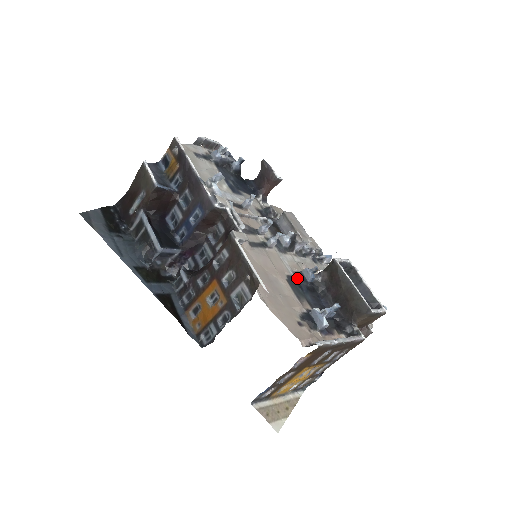
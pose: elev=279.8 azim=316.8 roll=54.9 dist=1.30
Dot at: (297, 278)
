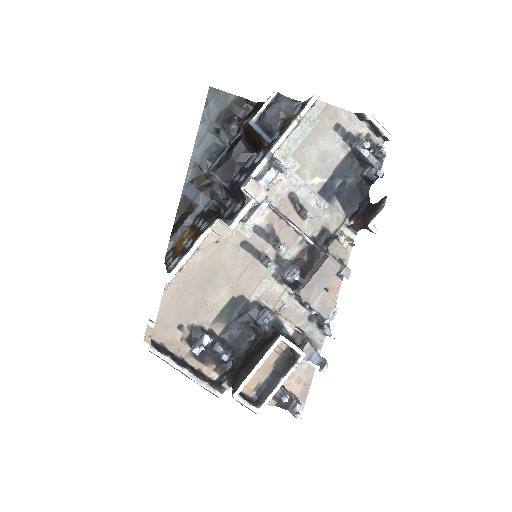
Dot at: (251, 307)
